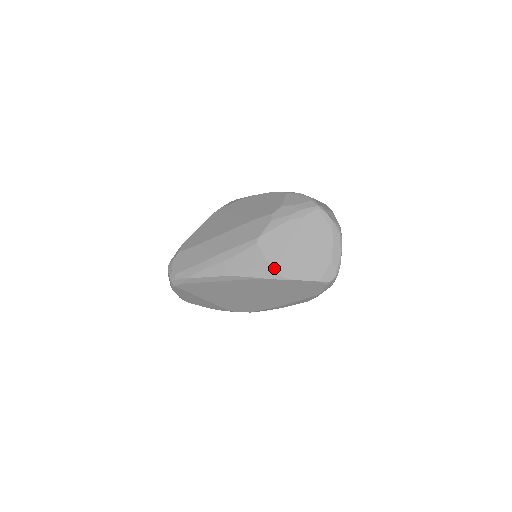
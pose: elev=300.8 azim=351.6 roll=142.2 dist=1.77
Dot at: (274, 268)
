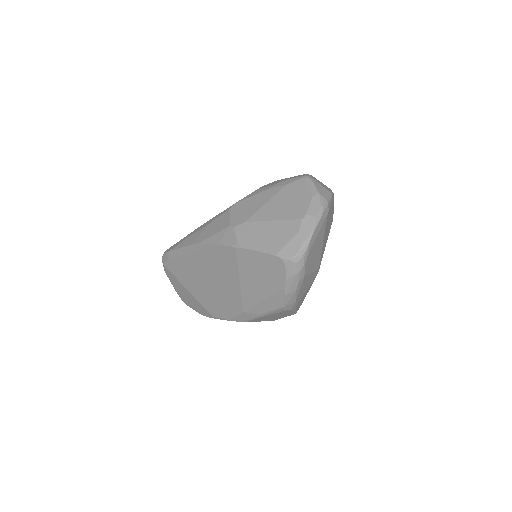
Dot at: (233, 233)
